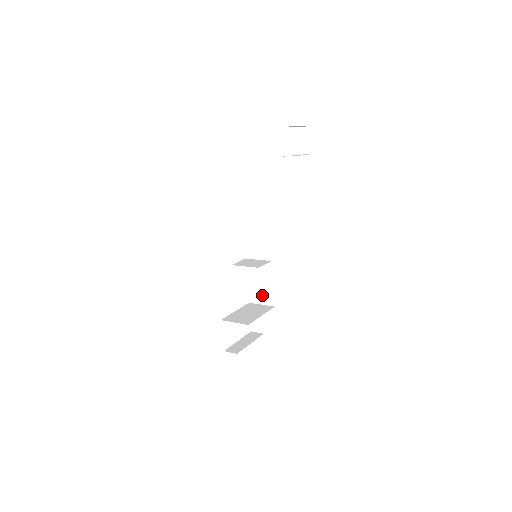
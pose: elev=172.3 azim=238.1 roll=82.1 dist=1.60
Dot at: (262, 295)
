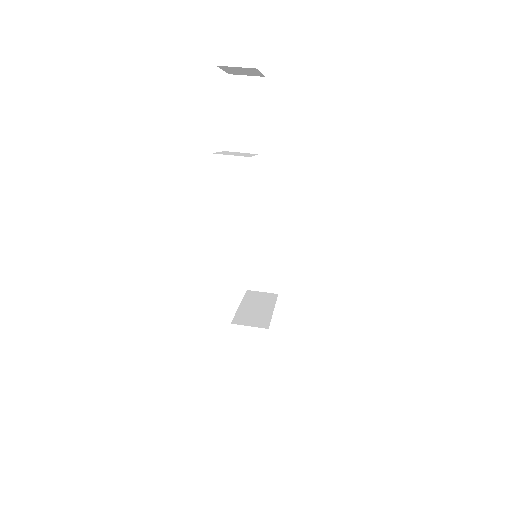
Dot at: occluded
